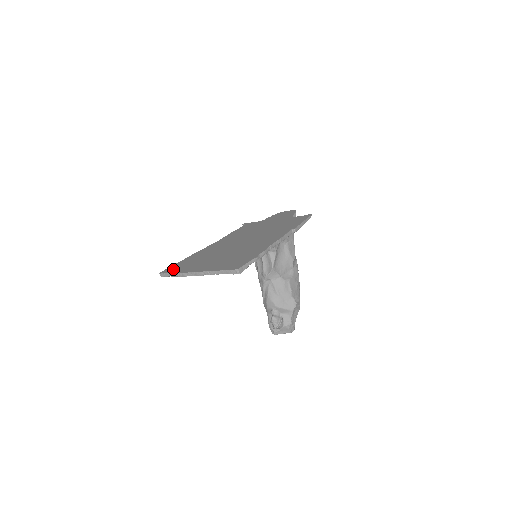
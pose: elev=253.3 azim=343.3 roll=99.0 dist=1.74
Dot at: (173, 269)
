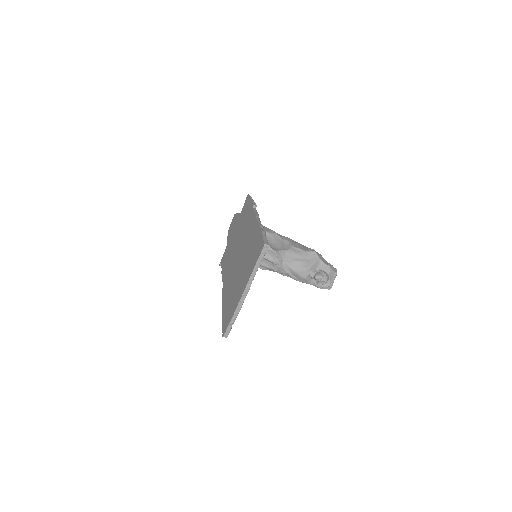
Dot at: (227, 321)
